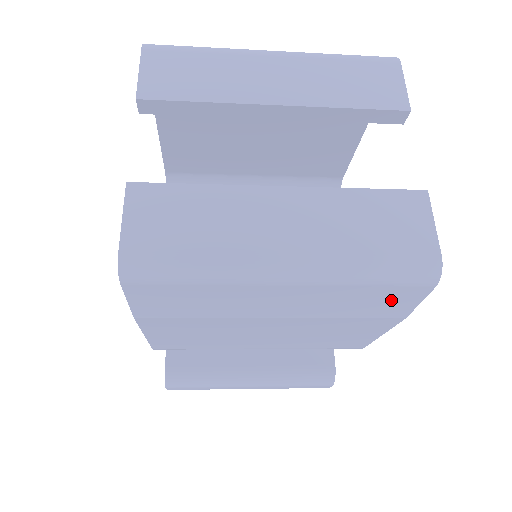
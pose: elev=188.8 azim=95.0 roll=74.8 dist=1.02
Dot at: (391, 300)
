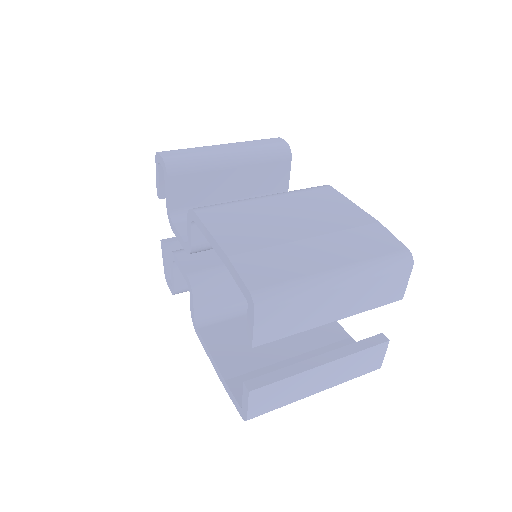
Dot at: occluded
